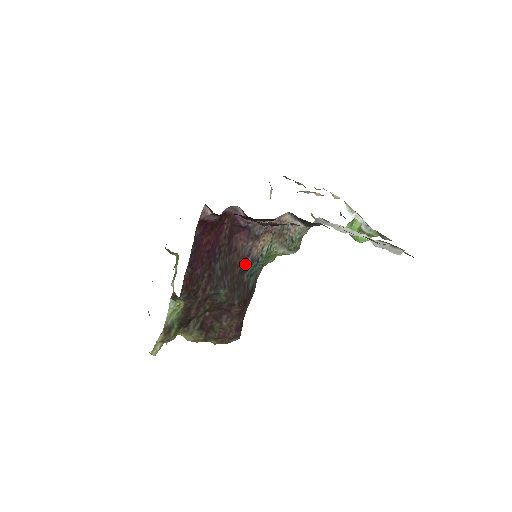
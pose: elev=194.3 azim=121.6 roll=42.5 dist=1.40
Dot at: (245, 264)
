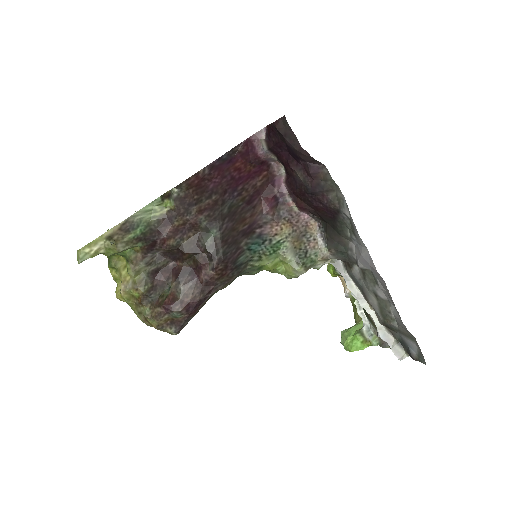
Dot at: (252, 230)
